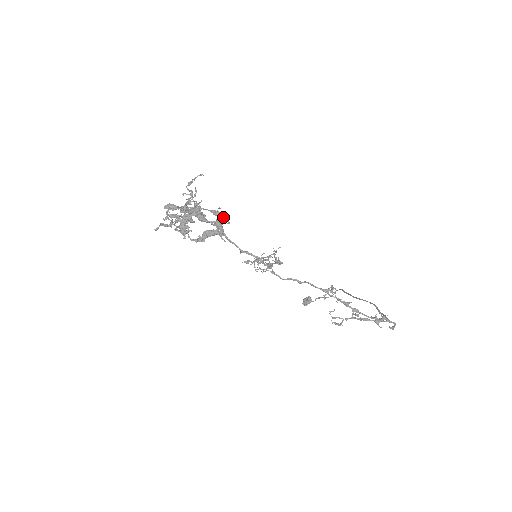
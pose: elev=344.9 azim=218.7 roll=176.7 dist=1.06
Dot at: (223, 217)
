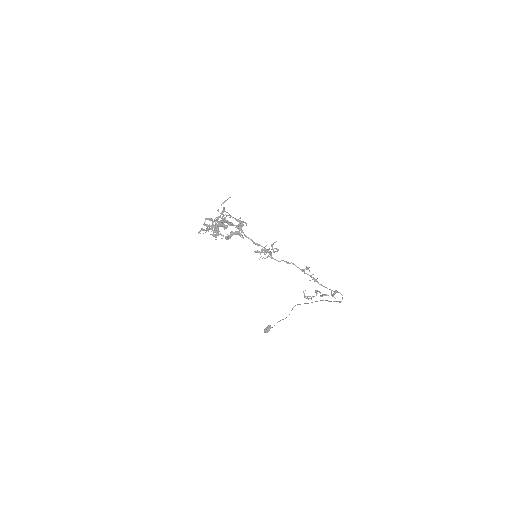
Dot at: (243, 222)
